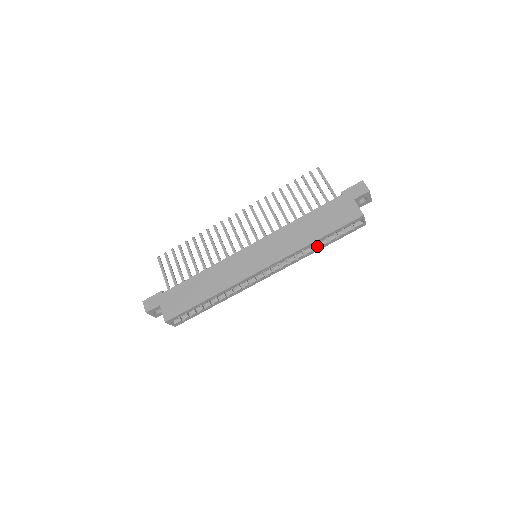
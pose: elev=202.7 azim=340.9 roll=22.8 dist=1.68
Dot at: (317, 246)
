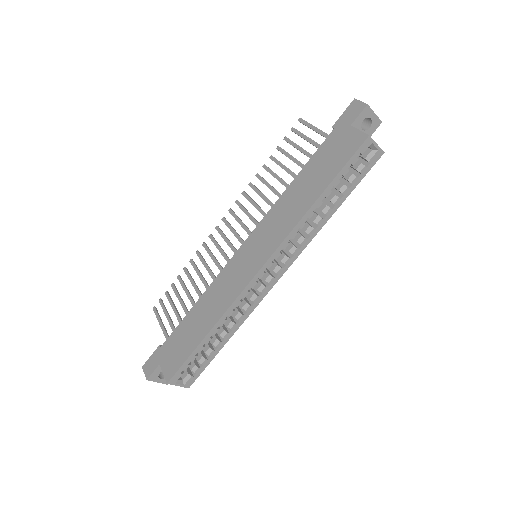
Dot at: (327, 208)
